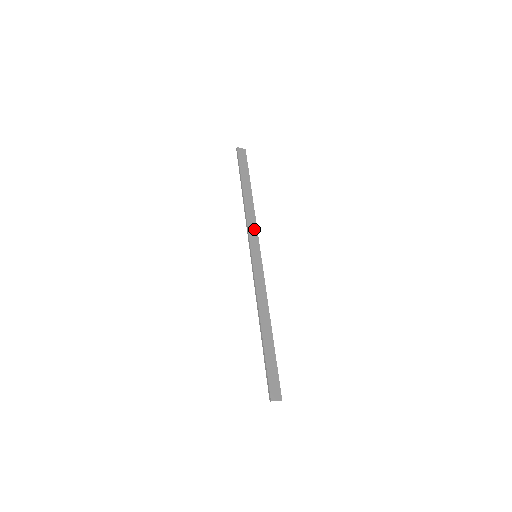
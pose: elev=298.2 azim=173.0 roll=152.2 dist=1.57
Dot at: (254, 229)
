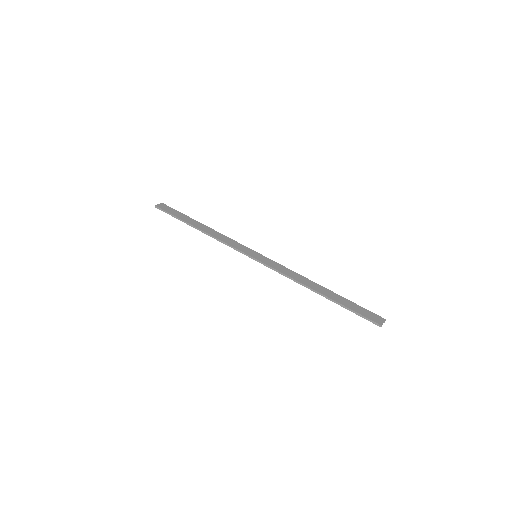
Dot at: (233, 242)
